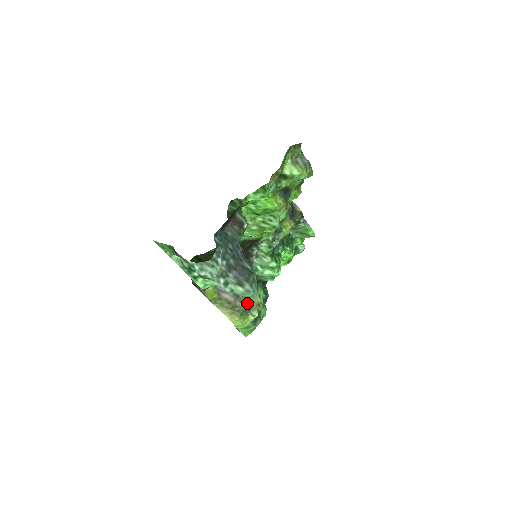
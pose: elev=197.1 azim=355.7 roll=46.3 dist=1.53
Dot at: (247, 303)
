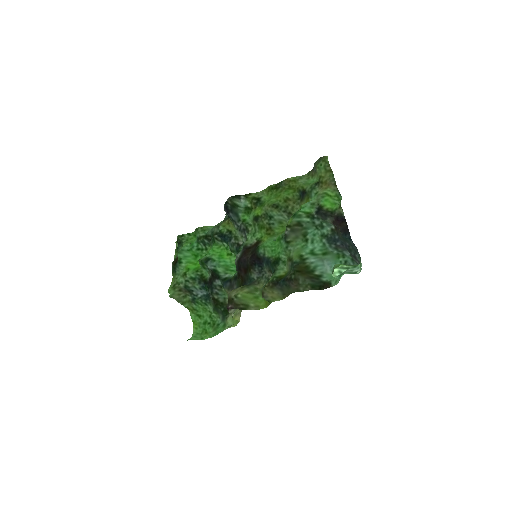
Dot at: occluded
